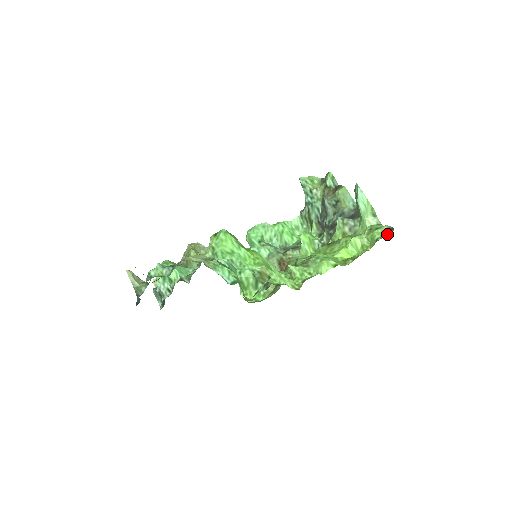
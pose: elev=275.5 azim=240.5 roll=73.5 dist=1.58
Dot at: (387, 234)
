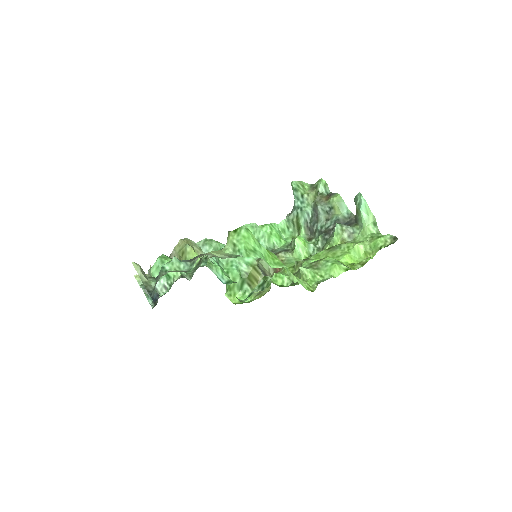
Dot at: (390, 243)
